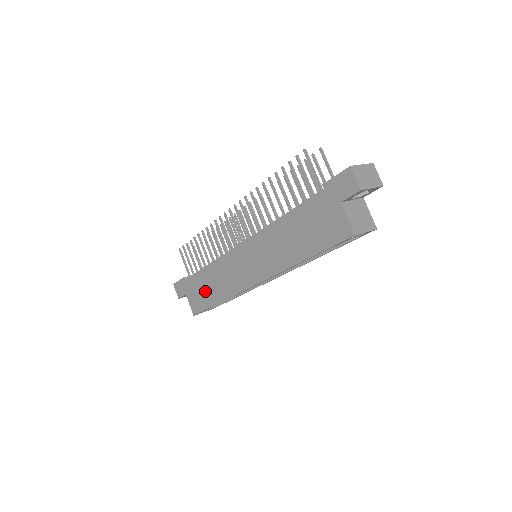
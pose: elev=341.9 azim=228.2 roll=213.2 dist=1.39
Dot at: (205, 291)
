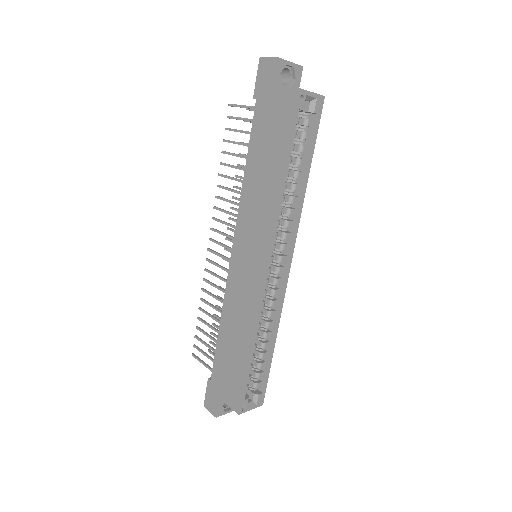
Dot at: (232, 358)
